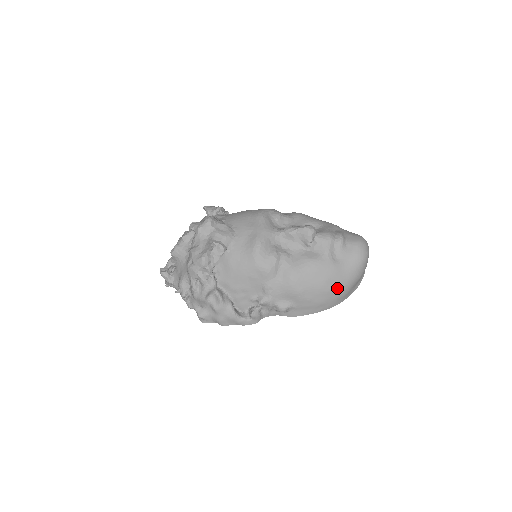
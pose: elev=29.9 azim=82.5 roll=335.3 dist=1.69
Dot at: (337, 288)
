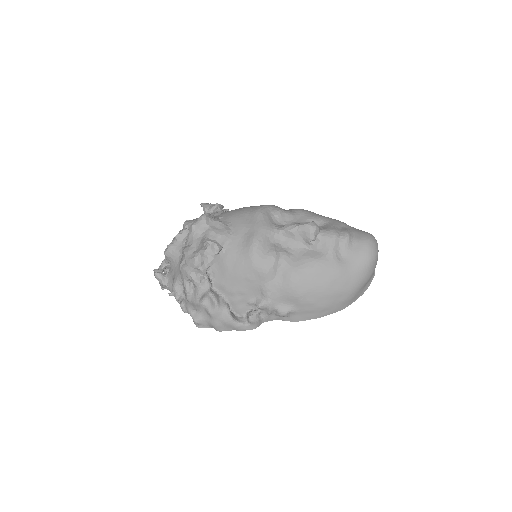
Dot at: (343, 290)
